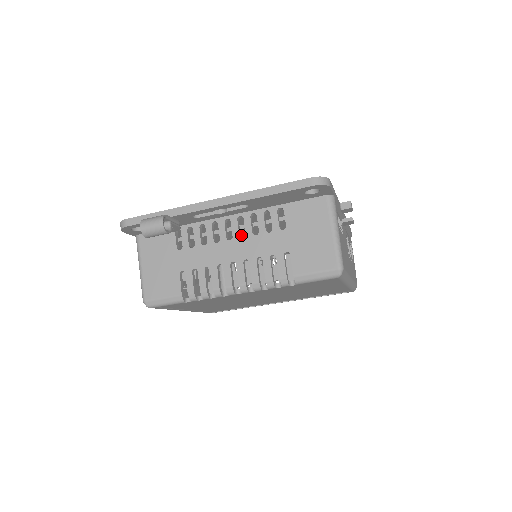
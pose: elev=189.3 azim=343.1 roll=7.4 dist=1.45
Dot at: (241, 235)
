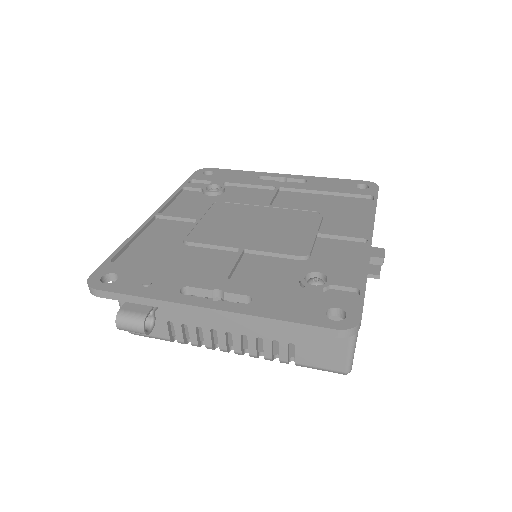
Dot at: occluded
